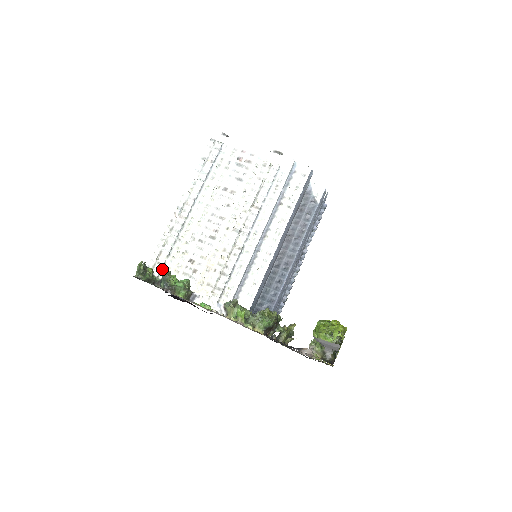
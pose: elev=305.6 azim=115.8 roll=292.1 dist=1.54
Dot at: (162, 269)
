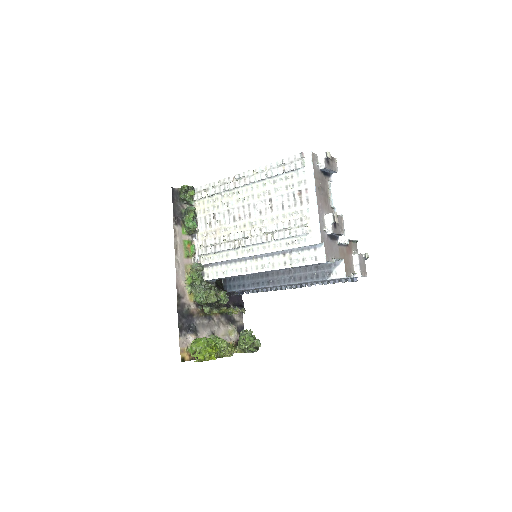
Dot at: (201, 199)
